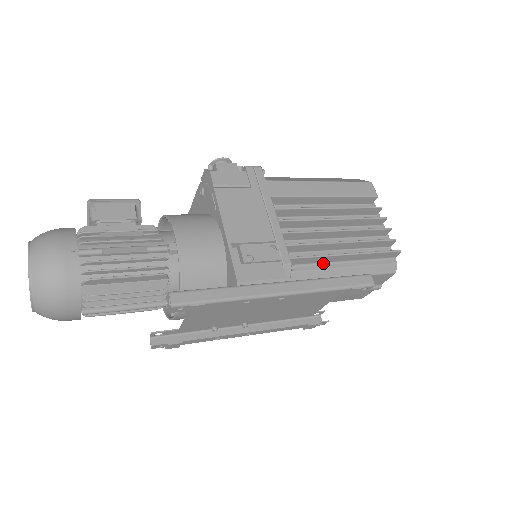
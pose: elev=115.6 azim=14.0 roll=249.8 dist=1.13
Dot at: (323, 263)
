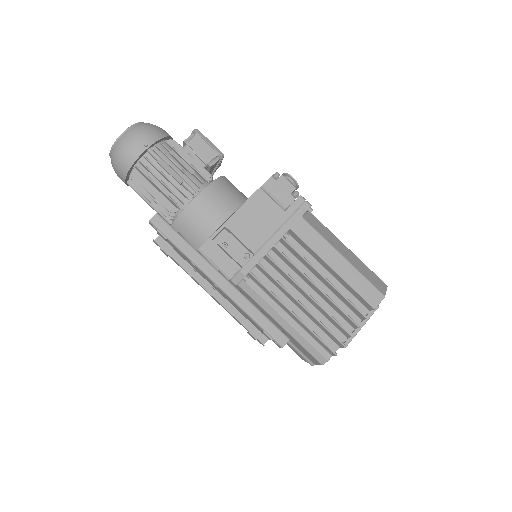
Dot at: (274, 300)
